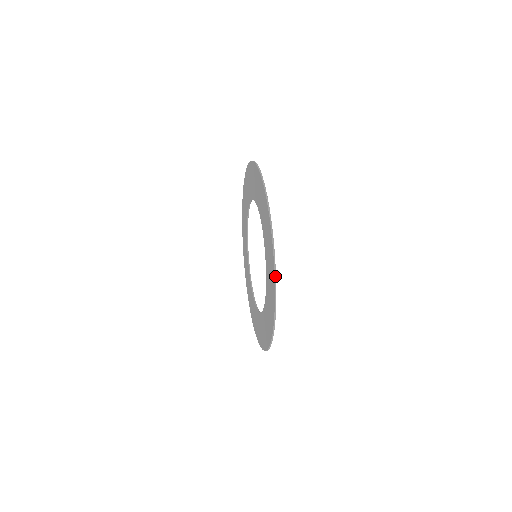
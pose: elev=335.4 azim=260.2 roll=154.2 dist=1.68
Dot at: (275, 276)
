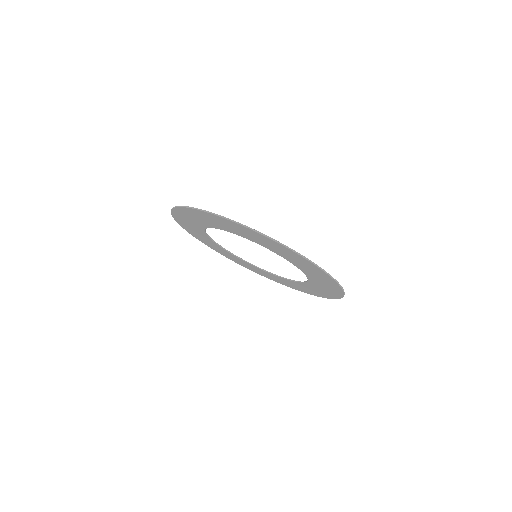
Dot at: (340, 298)
